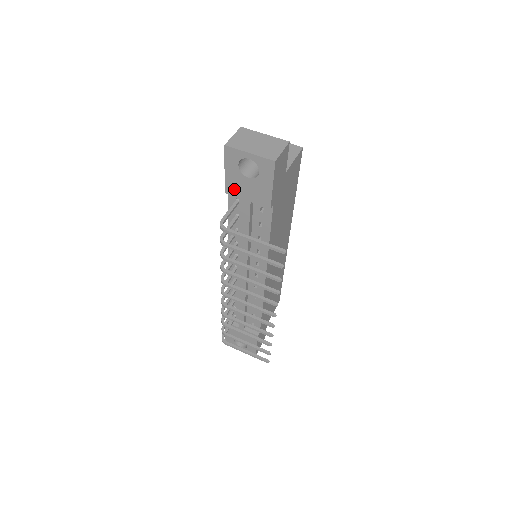
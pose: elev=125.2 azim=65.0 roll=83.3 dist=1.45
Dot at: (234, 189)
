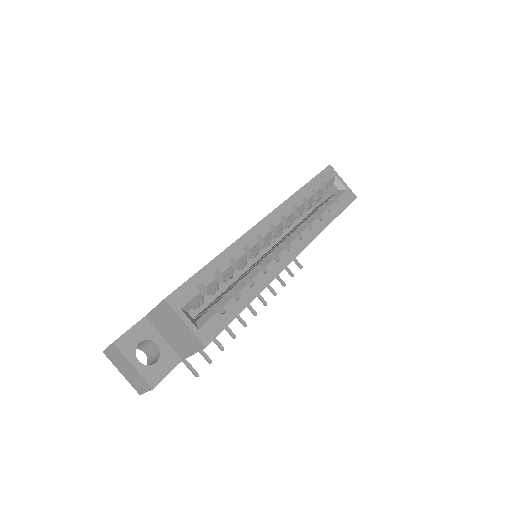
Dot at: occluded
